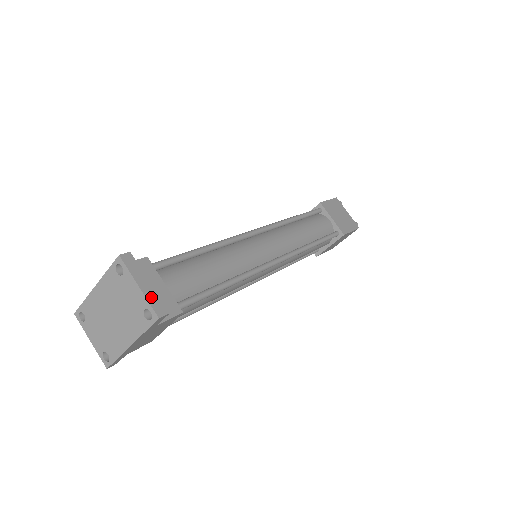
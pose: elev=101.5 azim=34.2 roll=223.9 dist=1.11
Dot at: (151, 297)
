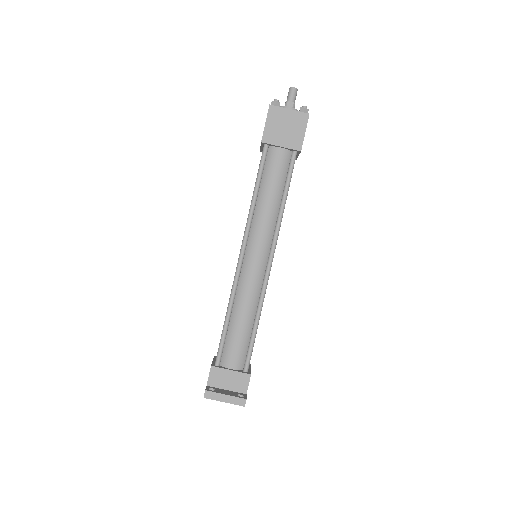
Dot at: (233, 401)
